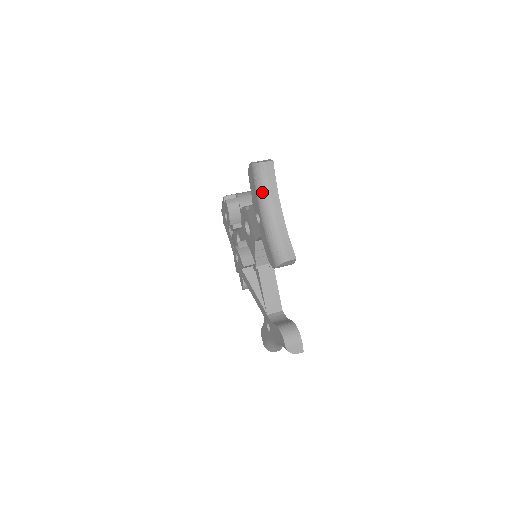
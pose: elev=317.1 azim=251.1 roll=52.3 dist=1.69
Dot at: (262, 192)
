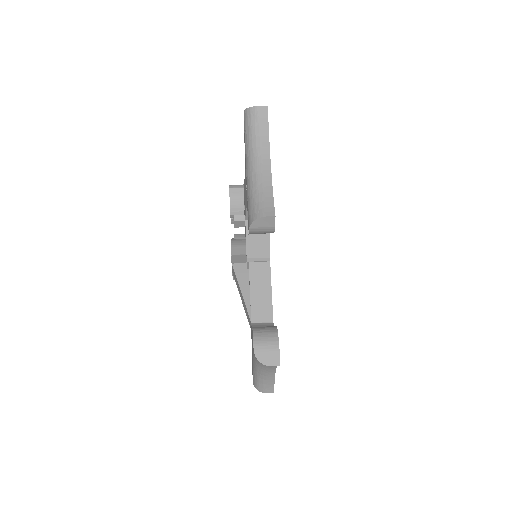
Dot at: (250, 142)
